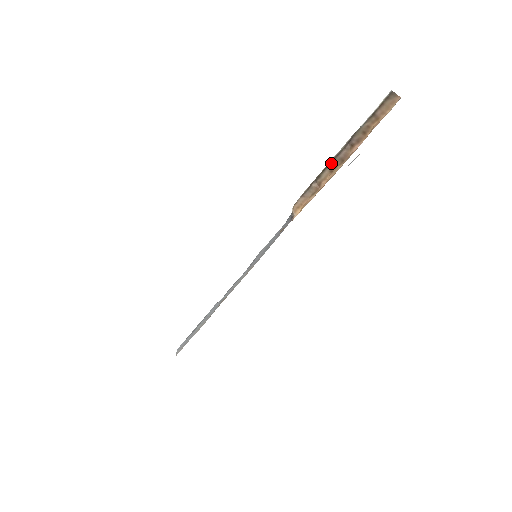
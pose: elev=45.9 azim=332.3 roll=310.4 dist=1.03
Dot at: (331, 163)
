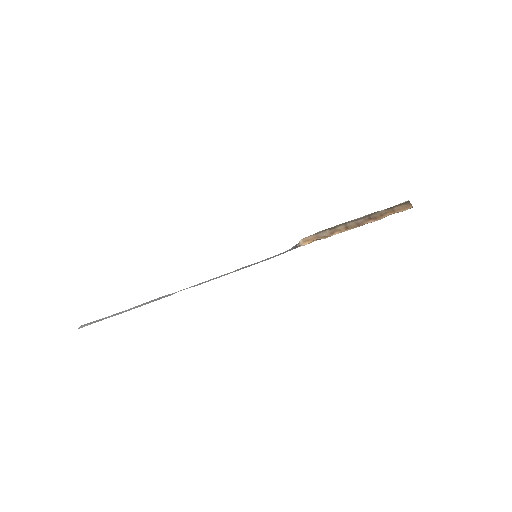
Dot at: (349, 222)
